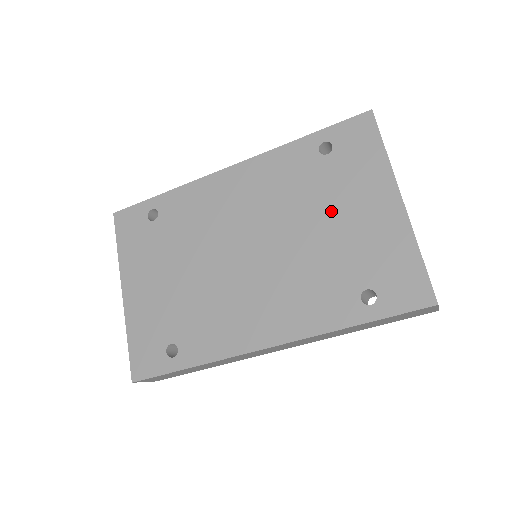
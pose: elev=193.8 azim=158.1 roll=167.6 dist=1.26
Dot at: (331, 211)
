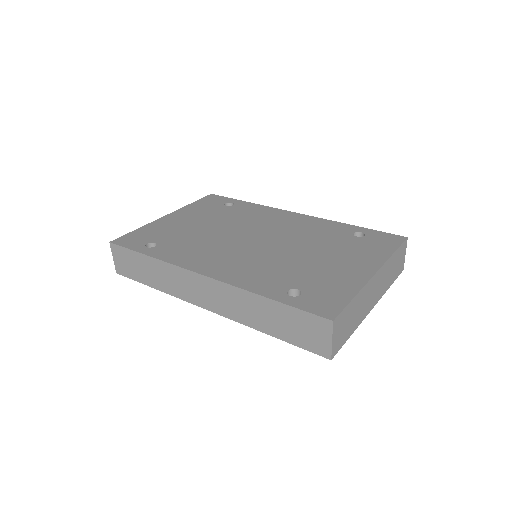
Dot at: (326, 253)
